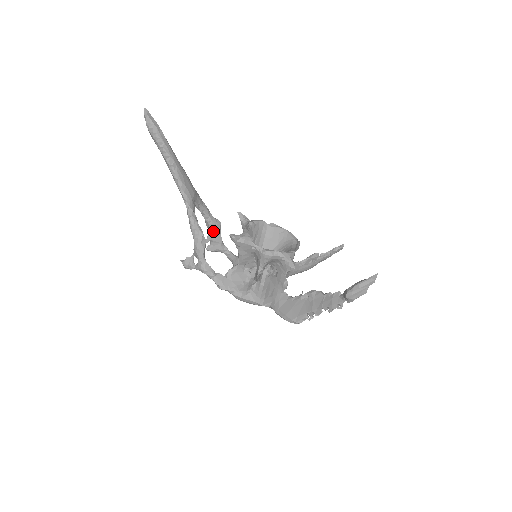
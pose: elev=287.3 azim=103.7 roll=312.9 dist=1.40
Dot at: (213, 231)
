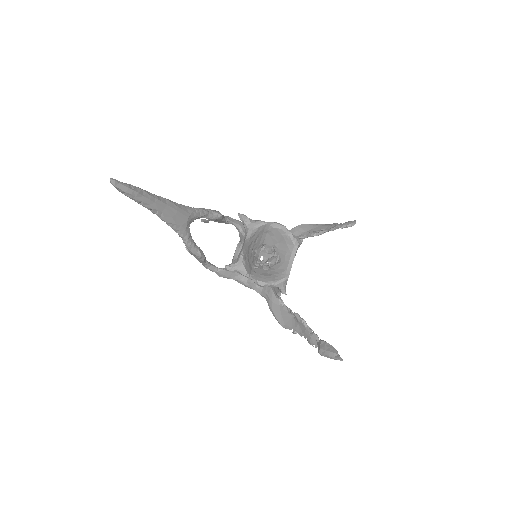
Dot at: (215, 220)
